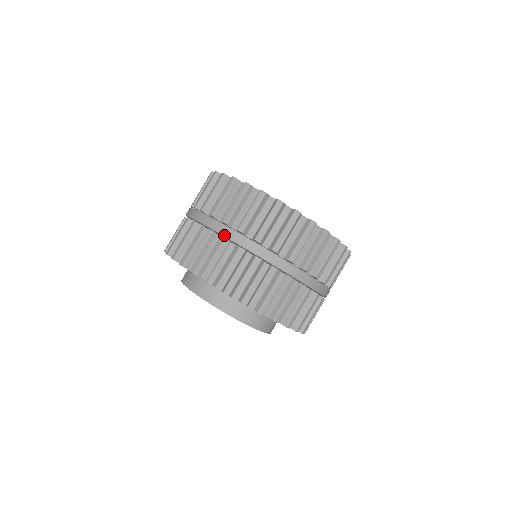
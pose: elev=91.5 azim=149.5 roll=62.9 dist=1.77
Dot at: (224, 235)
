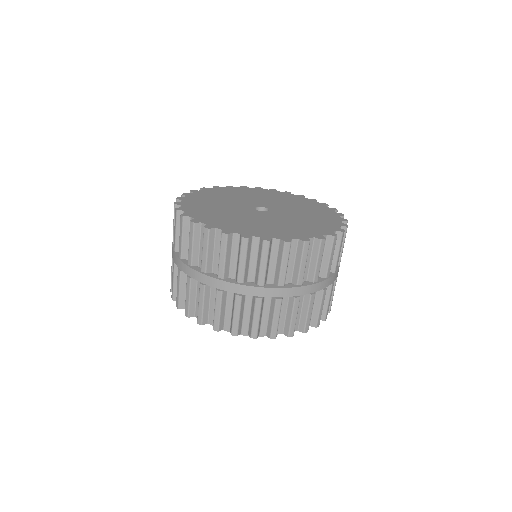
Dot at: (287, 296)
